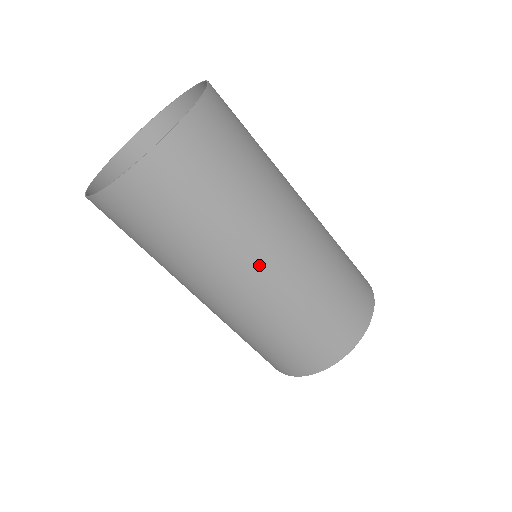
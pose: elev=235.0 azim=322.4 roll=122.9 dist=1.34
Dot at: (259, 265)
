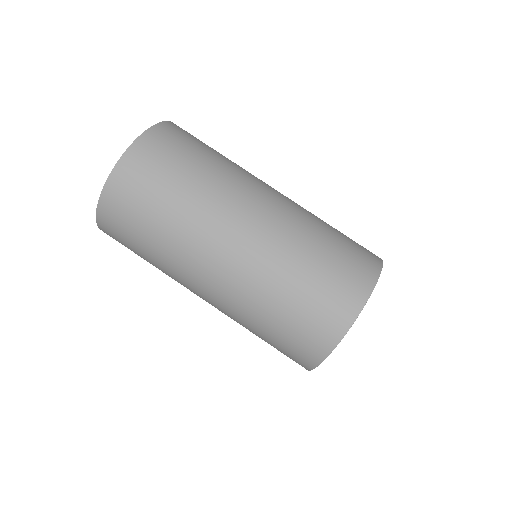
Dot at: (253, 202)
